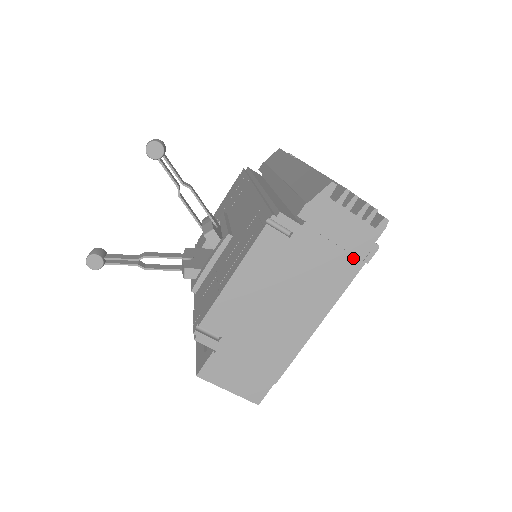
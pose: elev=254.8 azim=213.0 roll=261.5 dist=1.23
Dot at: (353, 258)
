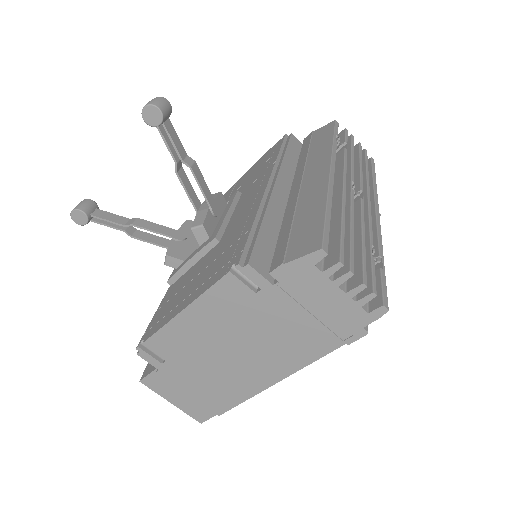
Dot at: (331, 334)
